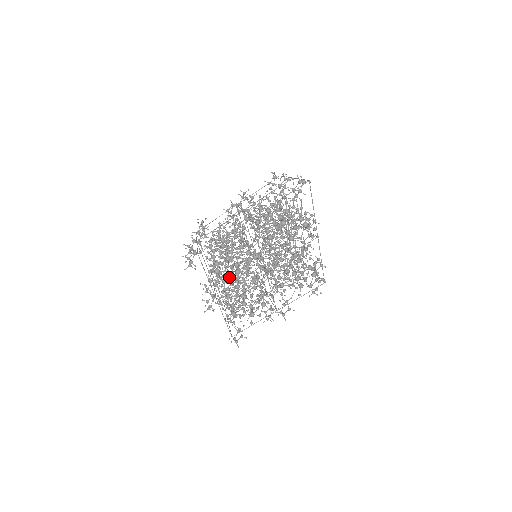
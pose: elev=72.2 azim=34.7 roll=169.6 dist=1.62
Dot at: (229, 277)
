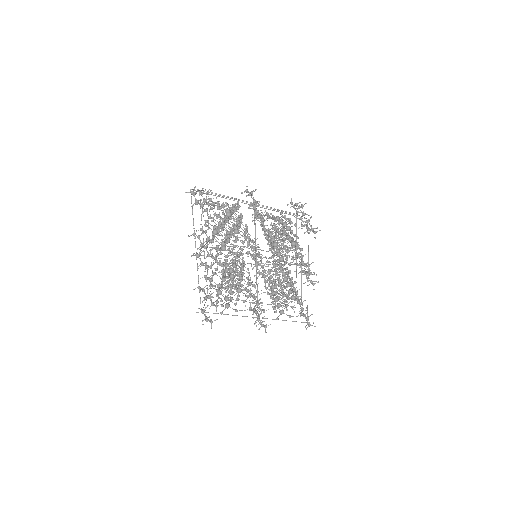
Dot at: occluded
